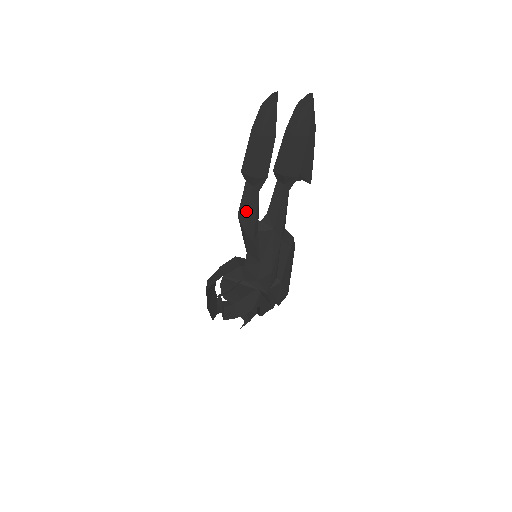
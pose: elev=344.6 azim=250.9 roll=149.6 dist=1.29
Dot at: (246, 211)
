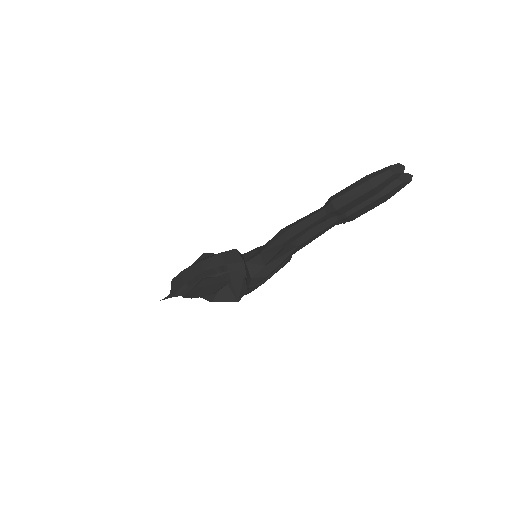
Dot at: (302, 228)
